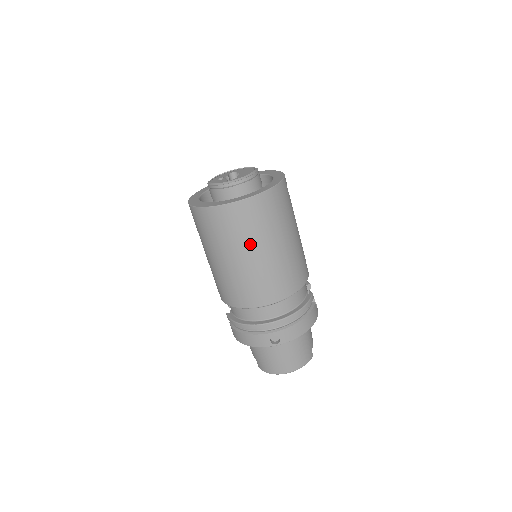
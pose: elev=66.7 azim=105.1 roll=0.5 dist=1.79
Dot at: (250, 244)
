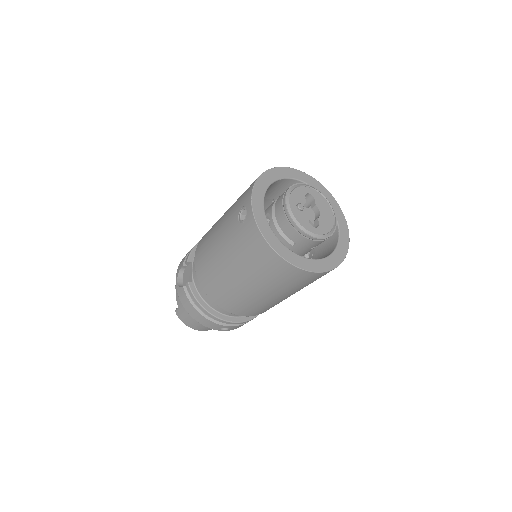
Dot at: (285, 292)
